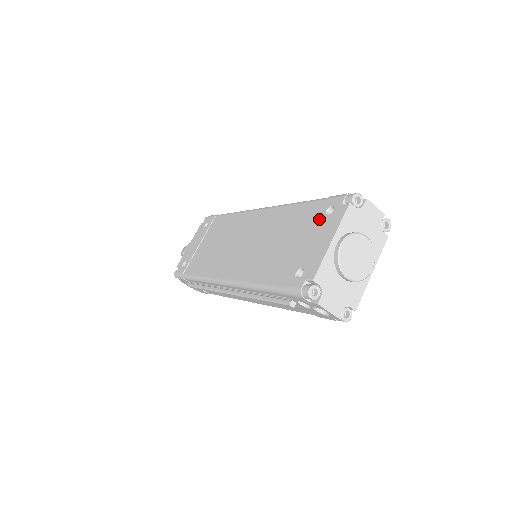
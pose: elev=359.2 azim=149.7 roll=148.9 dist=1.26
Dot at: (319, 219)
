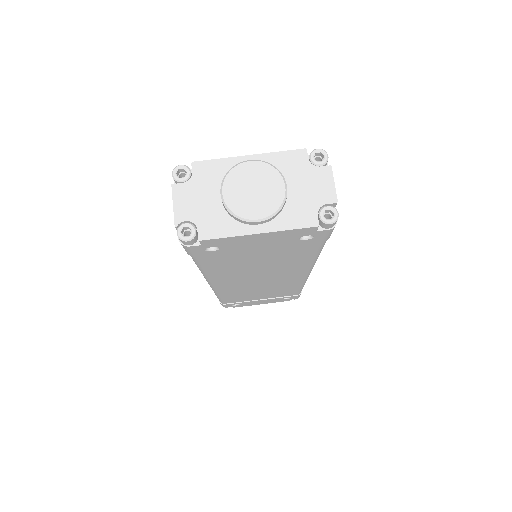
Dot at: occluded
